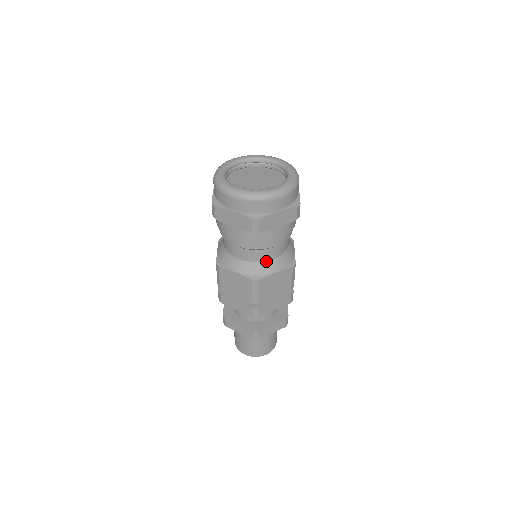
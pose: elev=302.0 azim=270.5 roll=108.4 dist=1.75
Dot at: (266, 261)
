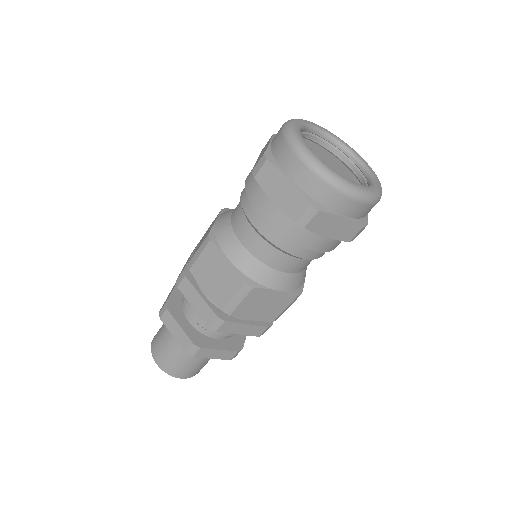
Dot at: (276, 269)
